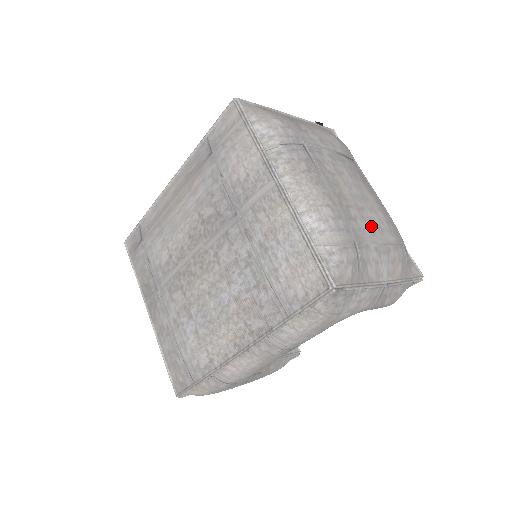
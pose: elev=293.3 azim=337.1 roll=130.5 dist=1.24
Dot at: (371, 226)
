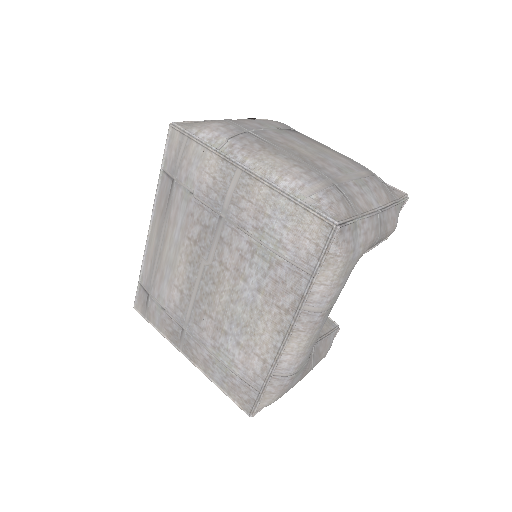
Dot at: (340, 169)
